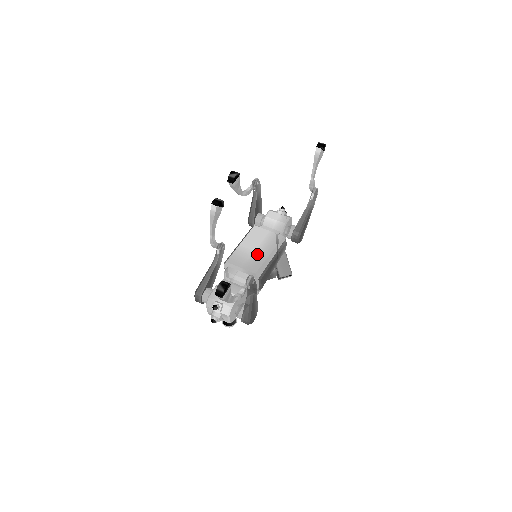
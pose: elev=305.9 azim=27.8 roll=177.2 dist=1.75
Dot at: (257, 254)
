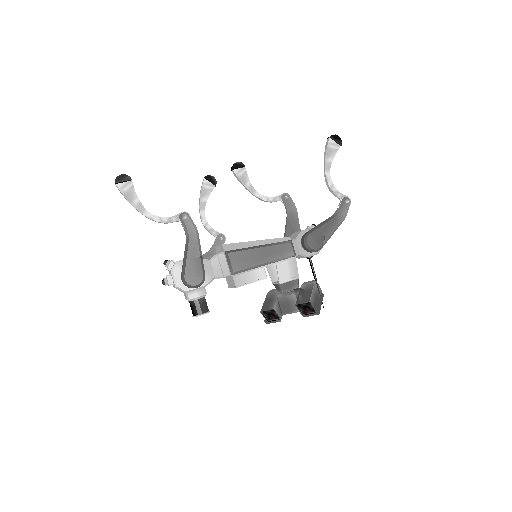
Dot at: occluded
